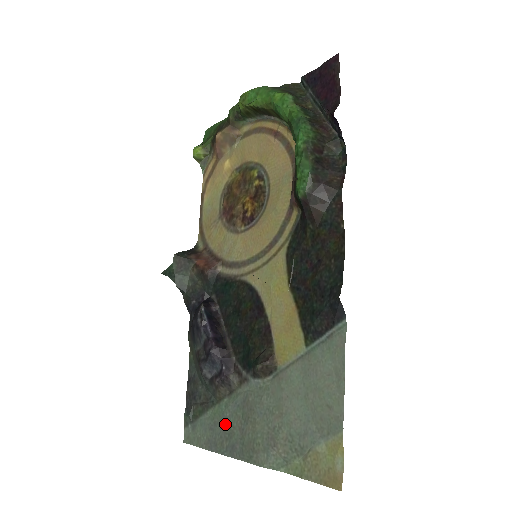
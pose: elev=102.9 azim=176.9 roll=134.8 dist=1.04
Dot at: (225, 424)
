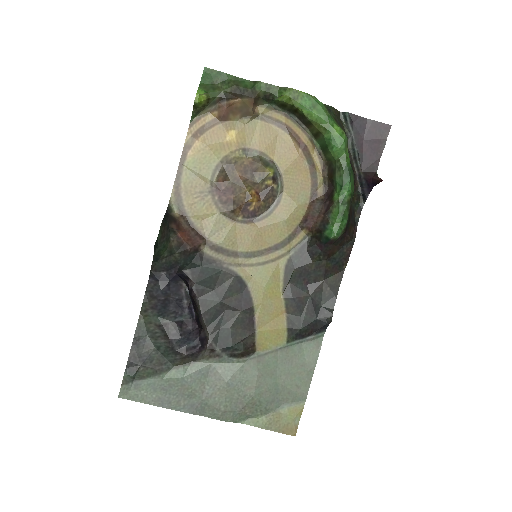
Dot at: (185, 387)
